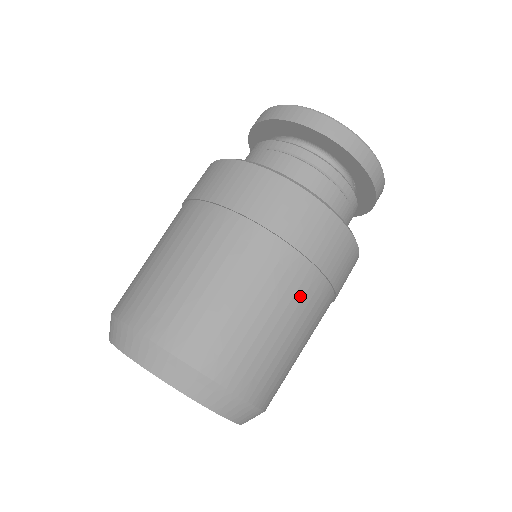
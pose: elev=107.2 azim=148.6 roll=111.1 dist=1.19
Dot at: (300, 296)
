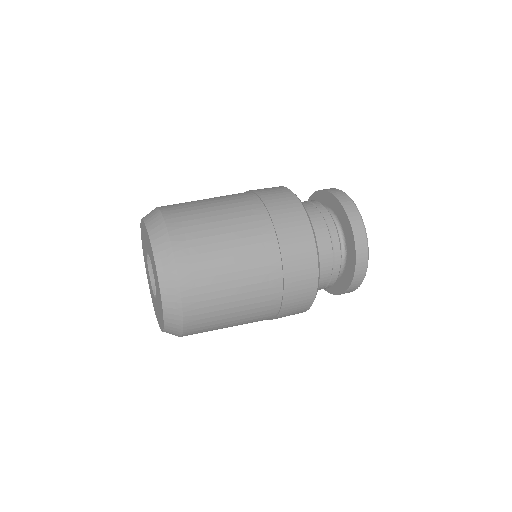
Dot at: (256, 249)
